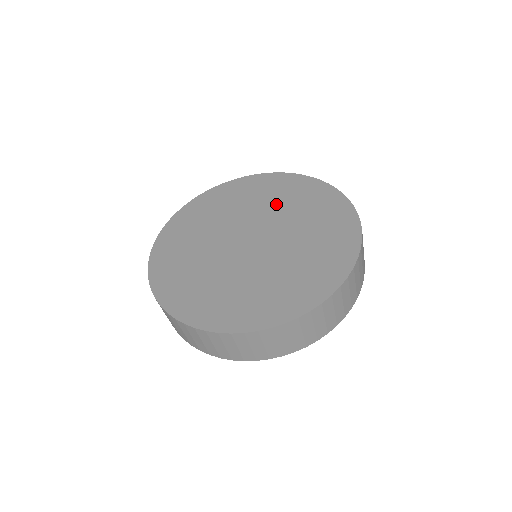
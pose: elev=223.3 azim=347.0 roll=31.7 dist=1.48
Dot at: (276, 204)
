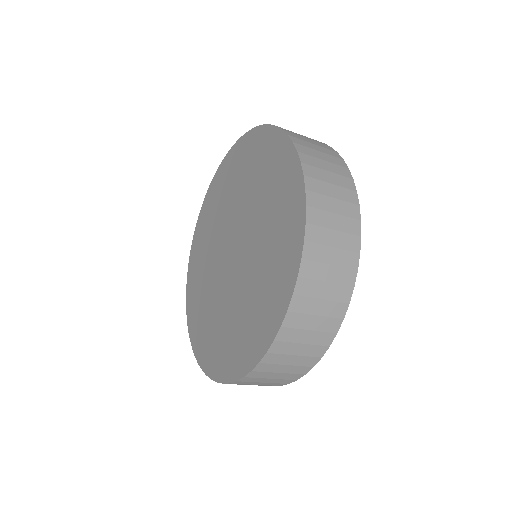
Dot at: (223, 207)
